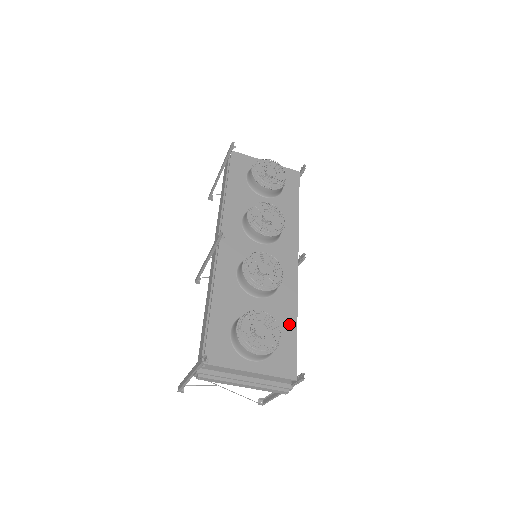
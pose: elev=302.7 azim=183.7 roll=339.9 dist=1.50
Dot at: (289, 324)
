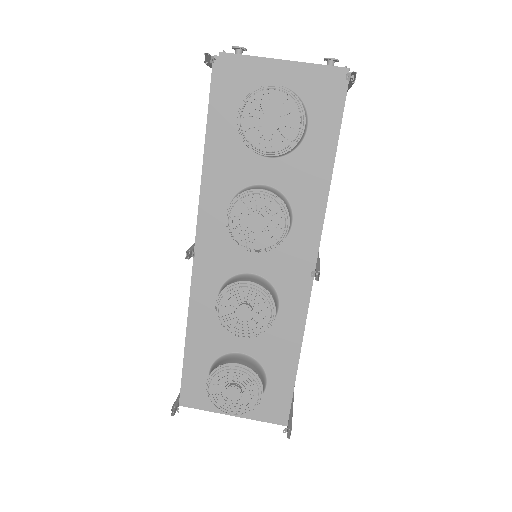
Dot at: (286, 364)
